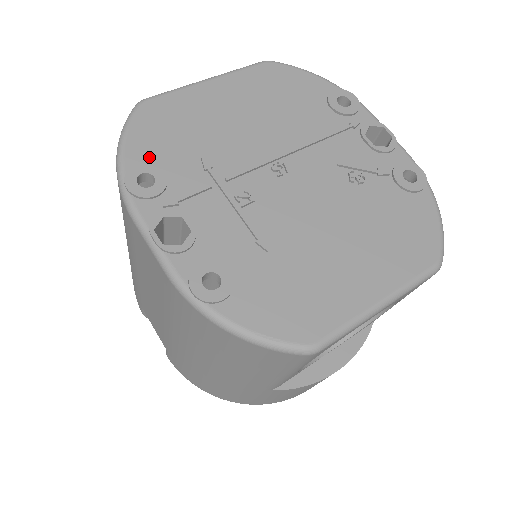
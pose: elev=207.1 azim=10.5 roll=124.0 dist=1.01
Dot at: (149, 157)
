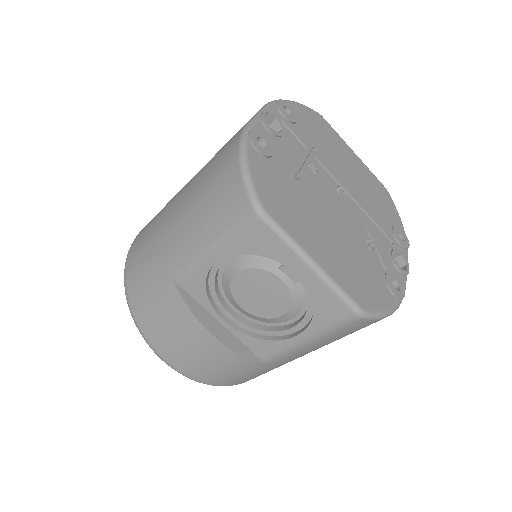
Dot at: (299, 115)
